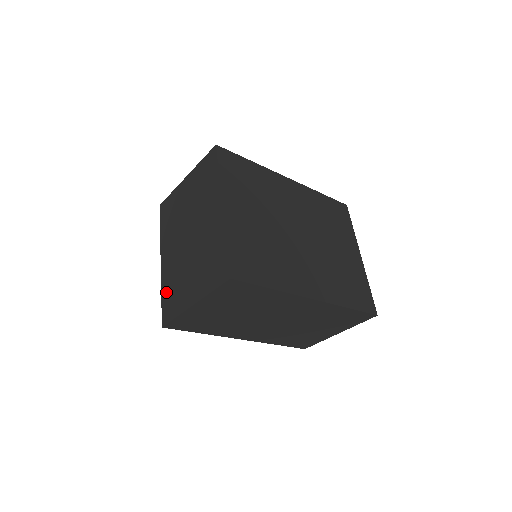
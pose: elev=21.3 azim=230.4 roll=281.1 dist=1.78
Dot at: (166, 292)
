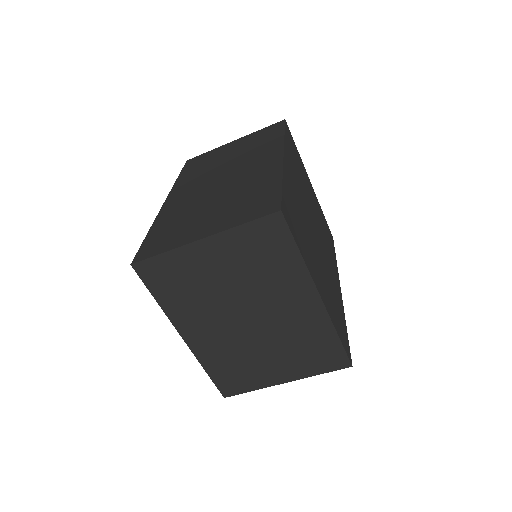
Dot at: (217, 370)
